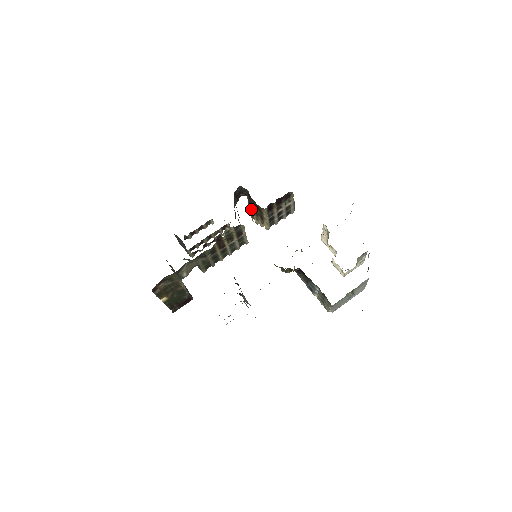
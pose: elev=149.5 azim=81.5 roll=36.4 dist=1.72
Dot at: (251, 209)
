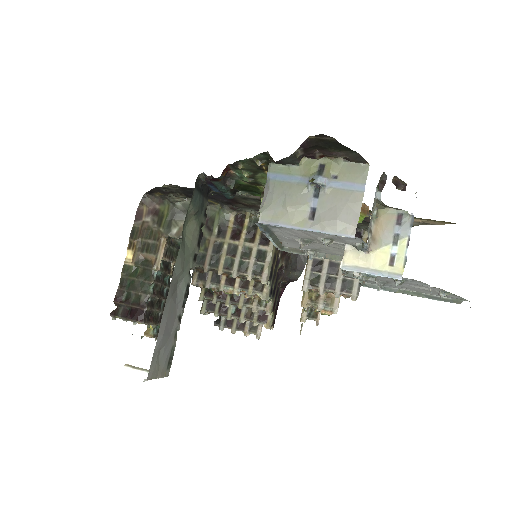
Dot at: occluded
